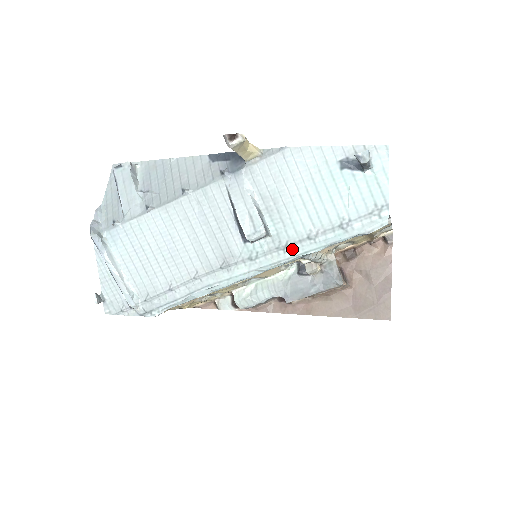
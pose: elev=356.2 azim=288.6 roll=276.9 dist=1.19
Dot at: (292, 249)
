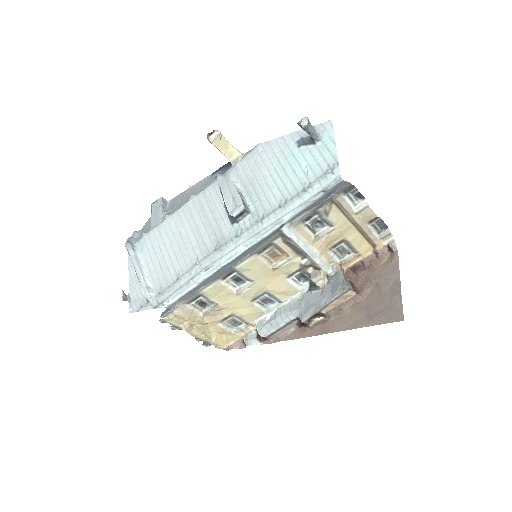
Dot at: (268, 219)
